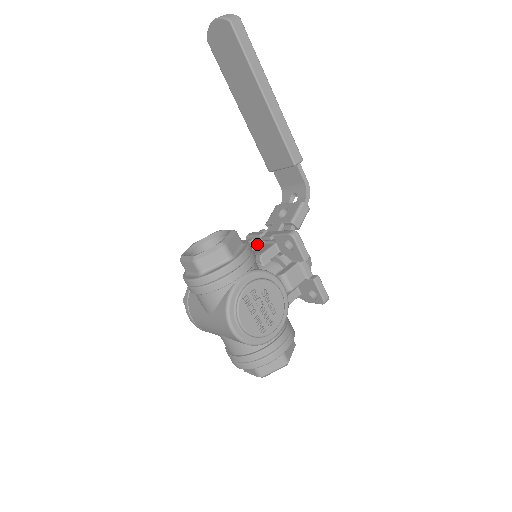
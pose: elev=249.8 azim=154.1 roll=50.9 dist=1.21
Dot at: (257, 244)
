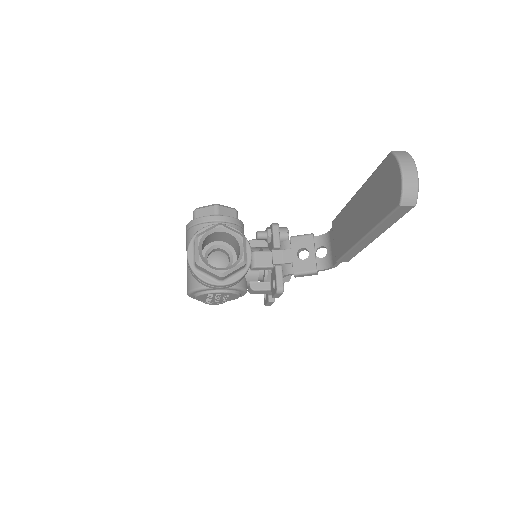
Dot at: (270, 241)
